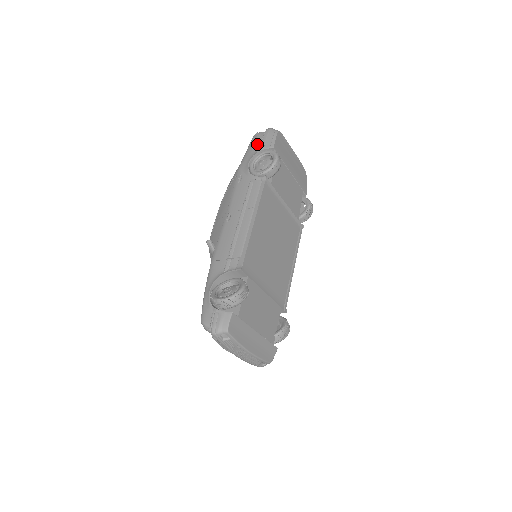
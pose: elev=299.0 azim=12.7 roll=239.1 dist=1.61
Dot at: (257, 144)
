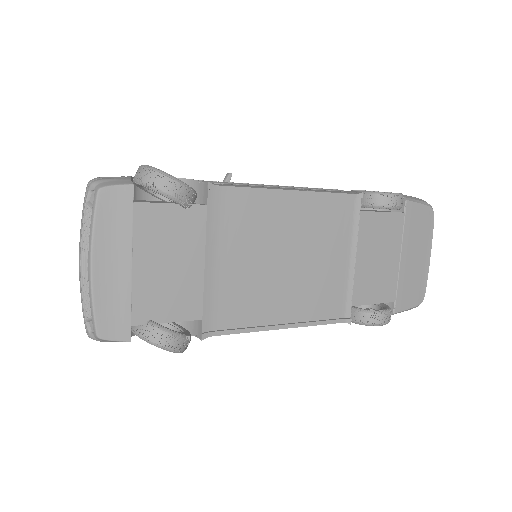
Dot at: occluded
